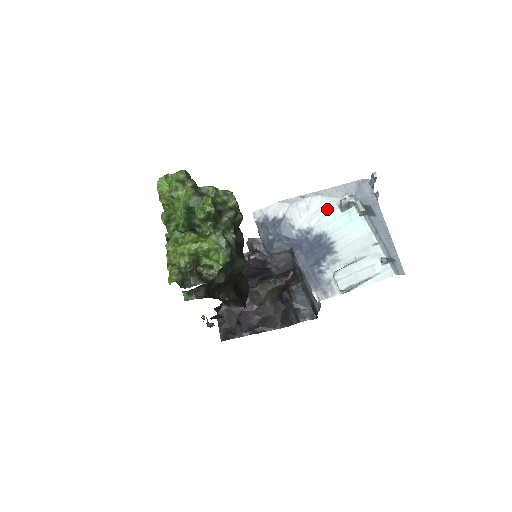
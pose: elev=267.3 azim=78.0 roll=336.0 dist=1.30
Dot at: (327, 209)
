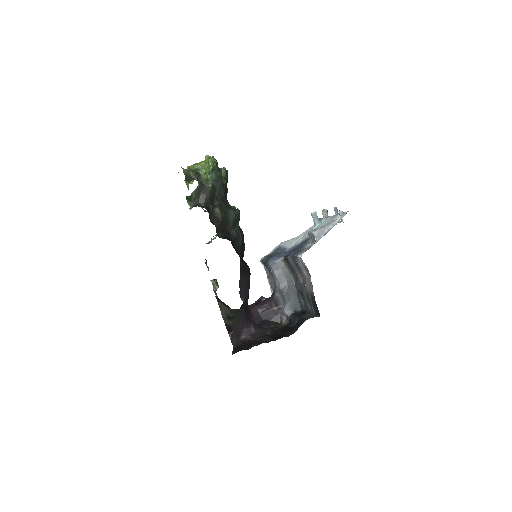
Dot at: occluded
